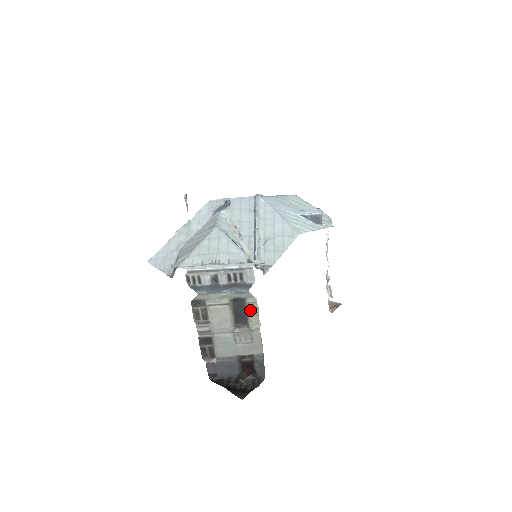
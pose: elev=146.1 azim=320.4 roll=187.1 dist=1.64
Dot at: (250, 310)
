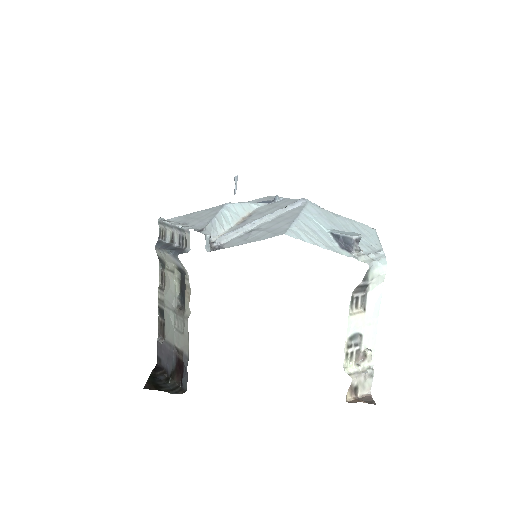
Dot at: (186, 288)
